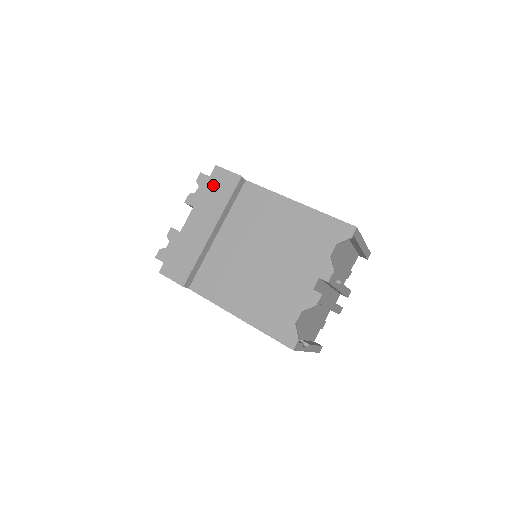
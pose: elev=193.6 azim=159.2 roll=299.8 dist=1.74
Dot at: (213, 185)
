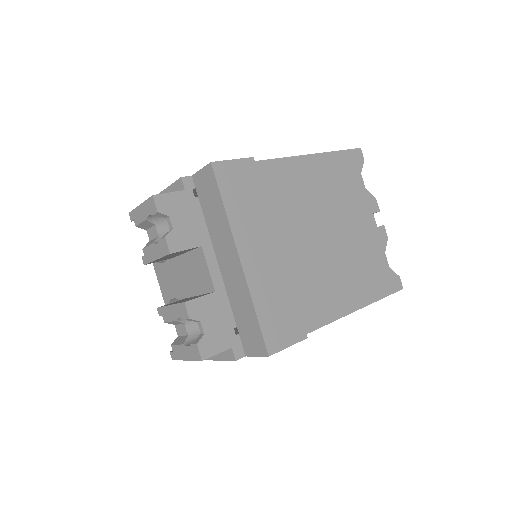
Dot at: (232, 191)
